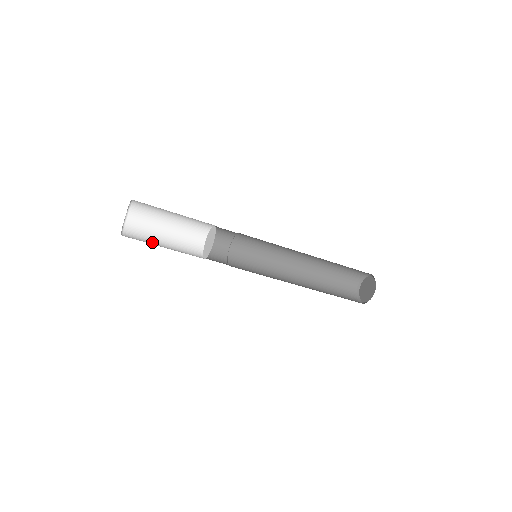
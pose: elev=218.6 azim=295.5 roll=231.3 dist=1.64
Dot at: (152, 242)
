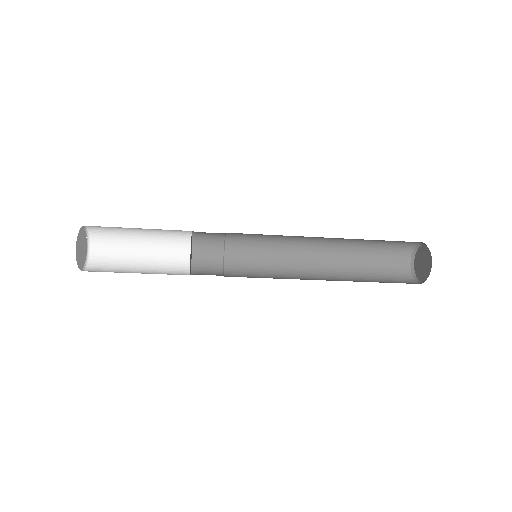
Dot at: (122, 272)
